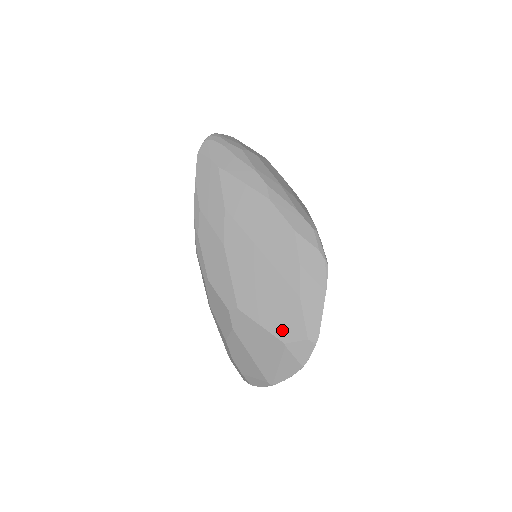
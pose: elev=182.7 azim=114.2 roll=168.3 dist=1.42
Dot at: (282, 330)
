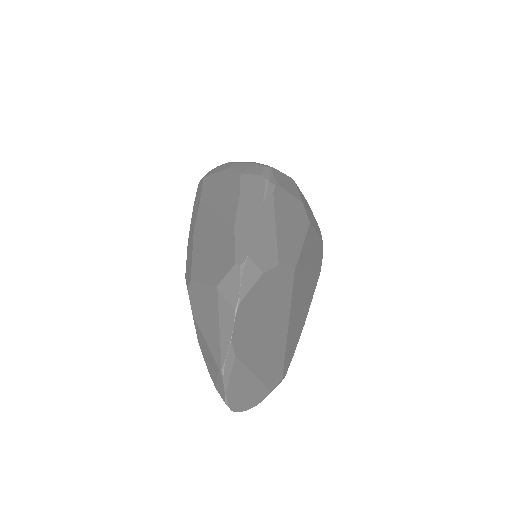
Dot at: (216, 273)
